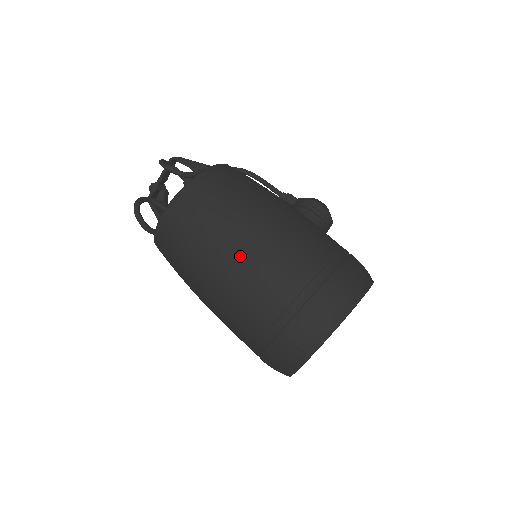
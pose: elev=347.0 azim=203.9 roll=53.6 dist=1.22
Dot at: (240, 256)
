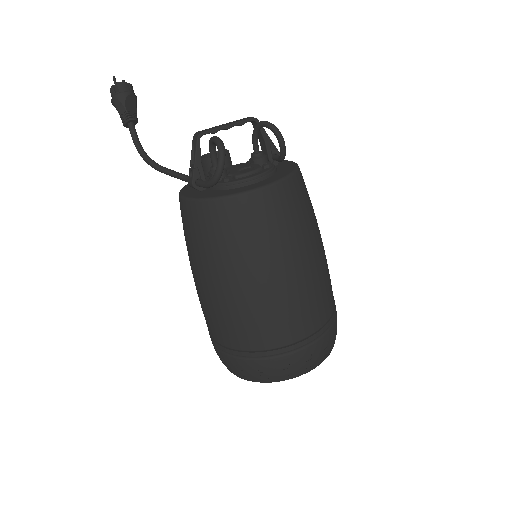
Dot at: (312, 270)
